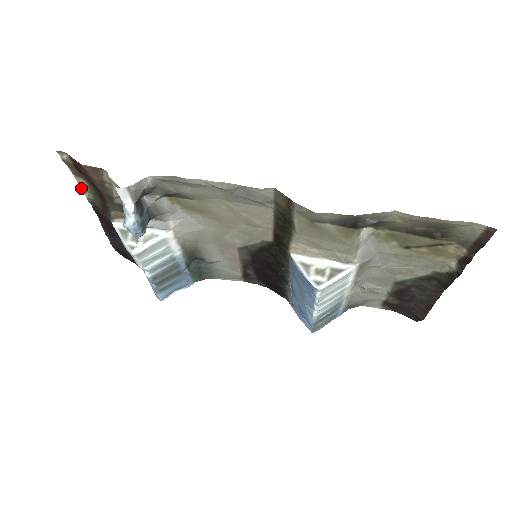
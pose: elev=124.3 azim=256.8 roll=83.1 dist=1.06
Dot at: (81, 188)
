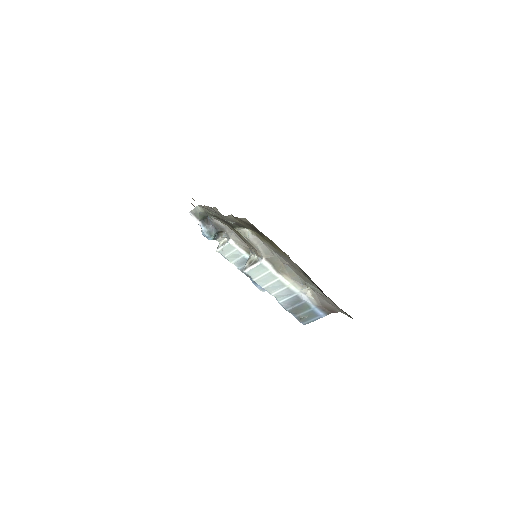
Dot at: occluded
